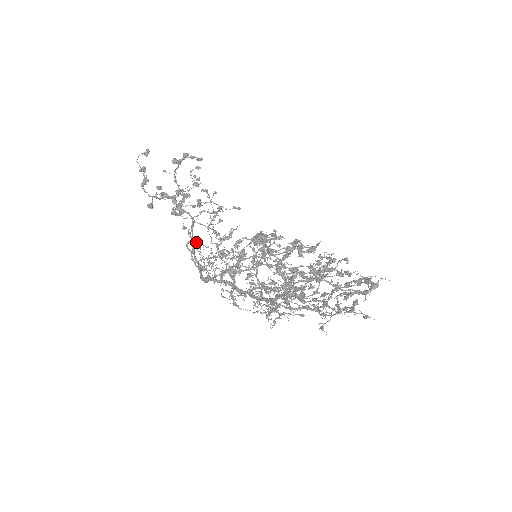
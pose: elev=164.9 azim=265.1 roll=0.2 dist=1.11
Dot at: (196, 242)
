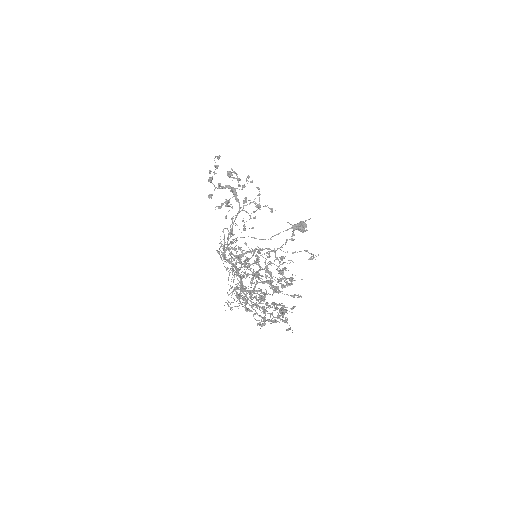
Dot at: (228, 230)
